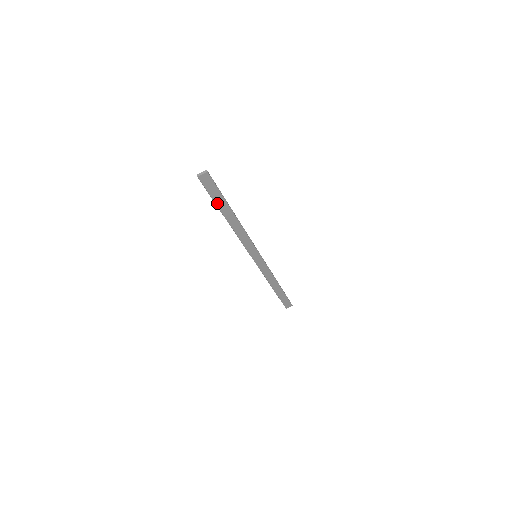
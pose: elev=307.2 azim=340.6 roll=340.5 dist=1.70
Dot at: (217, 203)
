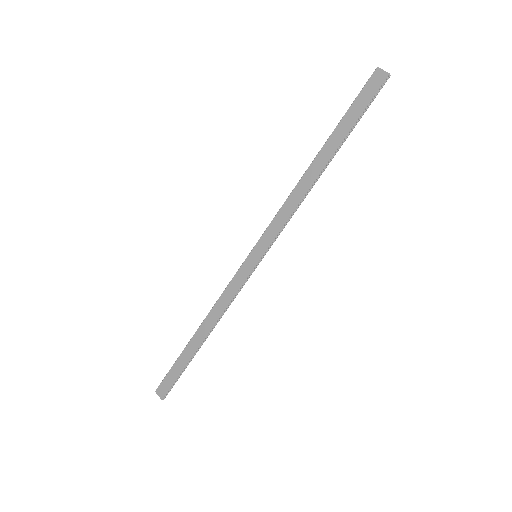
Dot at: (341, 124)
